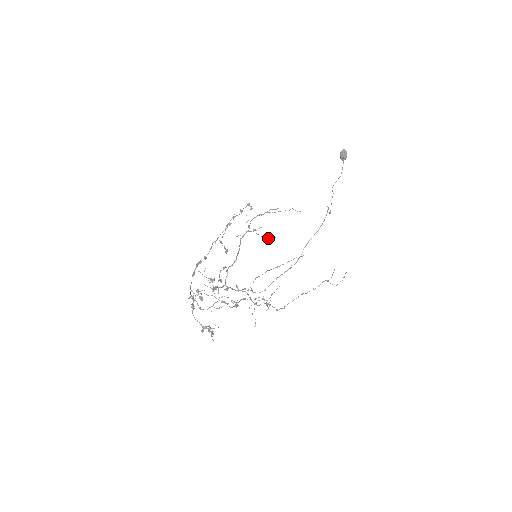
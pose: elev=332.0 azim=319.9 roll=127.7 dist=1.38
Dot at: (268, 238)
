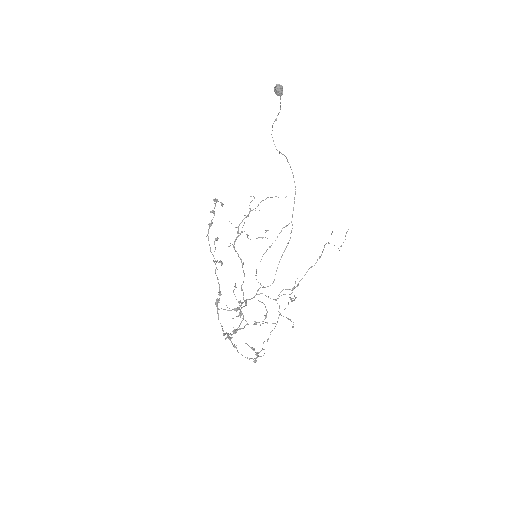
Dot at: occluded
